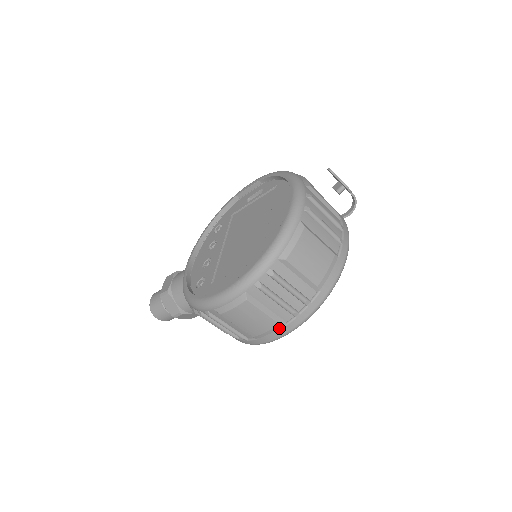
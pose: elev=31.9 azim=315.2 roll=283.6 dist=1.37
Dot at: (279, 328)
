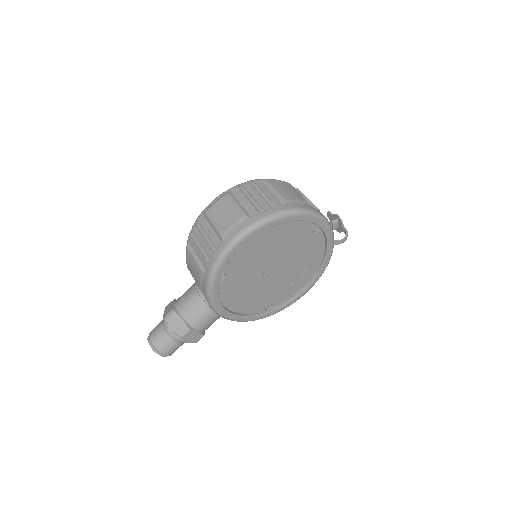
Dot at: (244, 220)
